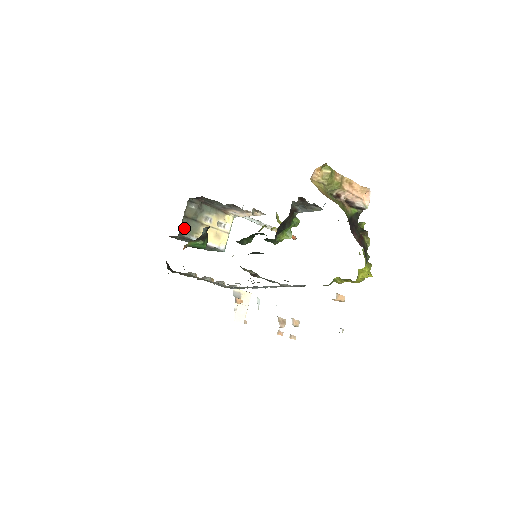
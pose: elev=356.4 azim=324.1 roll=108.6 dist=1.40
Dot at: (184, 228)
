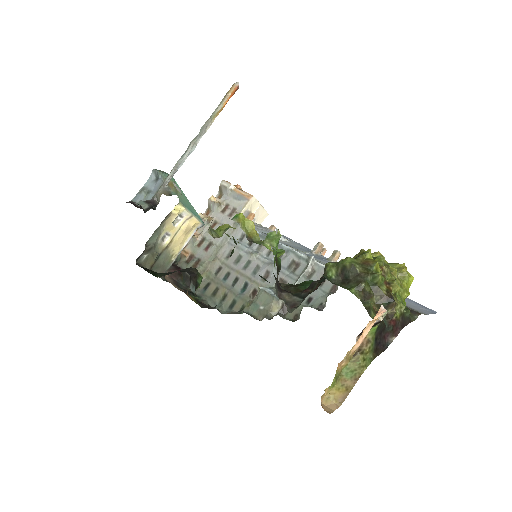
Dot at: (160, 271)
